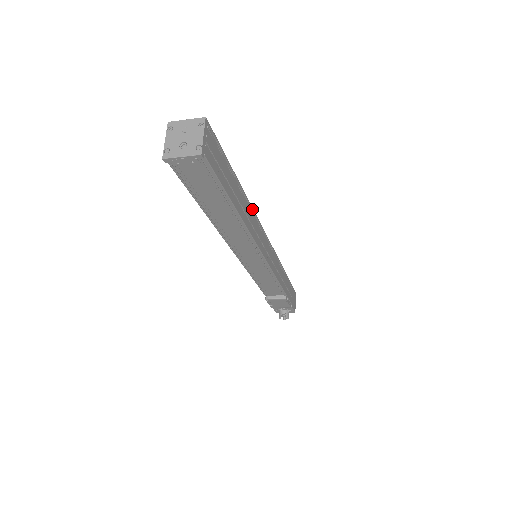
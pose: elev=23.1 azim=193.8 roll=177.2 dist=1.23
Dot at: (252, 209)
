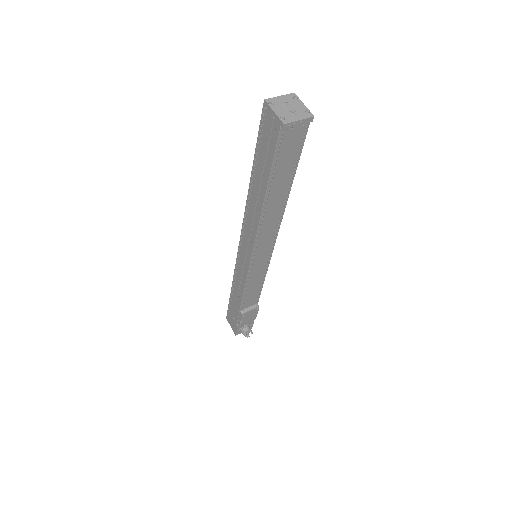
Dot at: occluded
